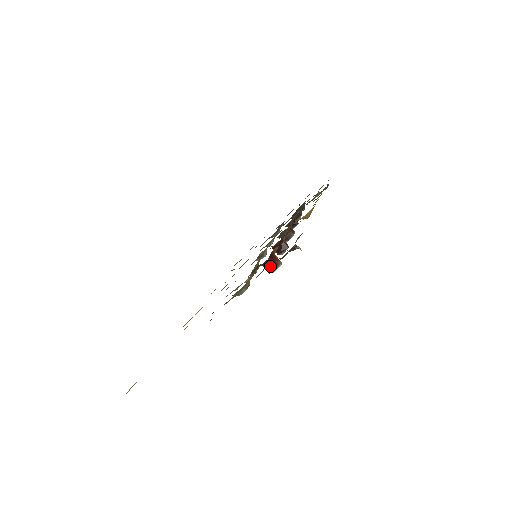
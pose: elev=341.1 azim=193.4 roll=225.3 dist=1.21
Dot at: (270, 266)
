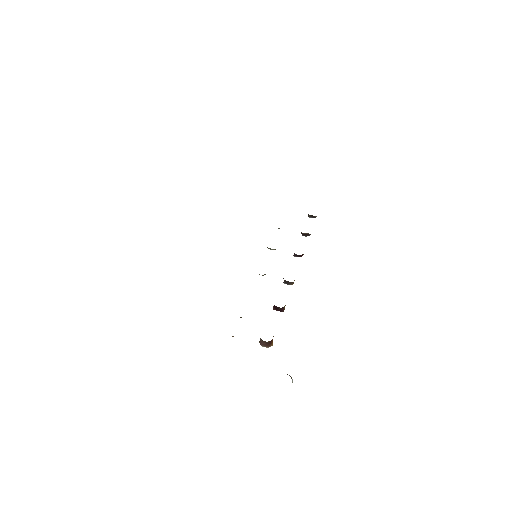
Dot at: (264, 343)
